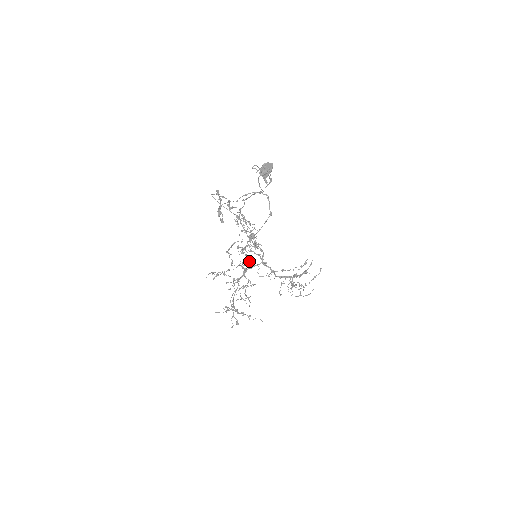
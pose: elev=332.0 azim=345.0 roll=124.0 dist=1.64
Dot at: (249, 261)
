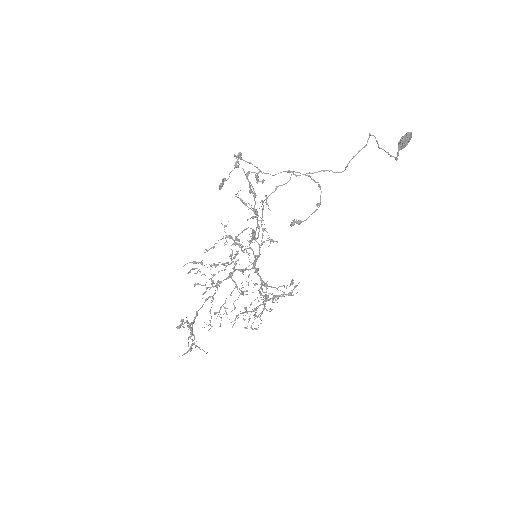
Dot at: occluded
